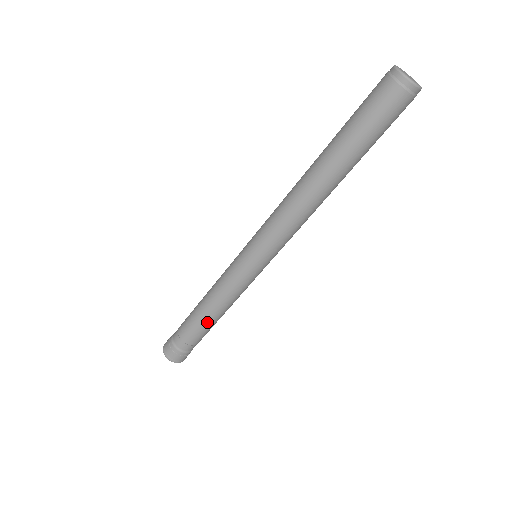
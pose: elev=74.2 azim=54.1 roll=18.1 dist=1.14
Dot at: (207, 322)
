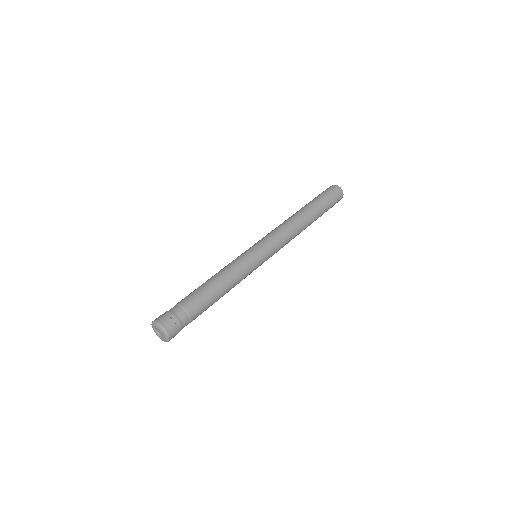
Dot at: (213, 293)
